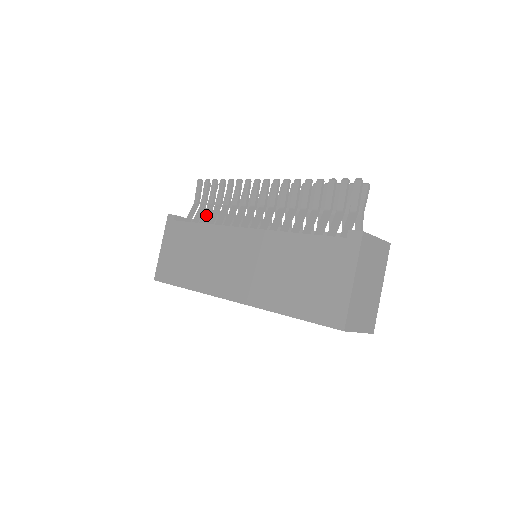
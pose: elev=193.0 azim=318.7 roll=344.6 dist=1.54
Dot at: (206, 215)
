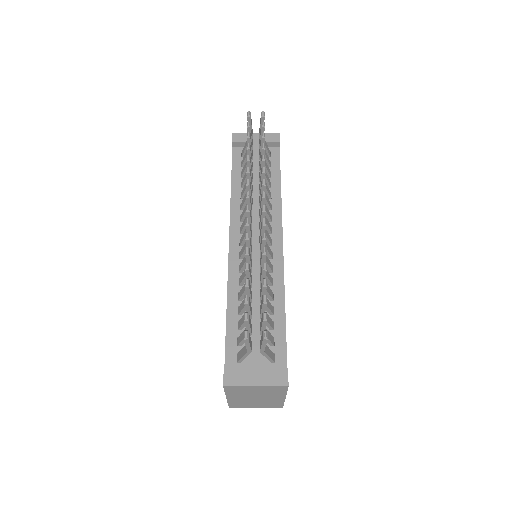
Dot at: (244, 169)
